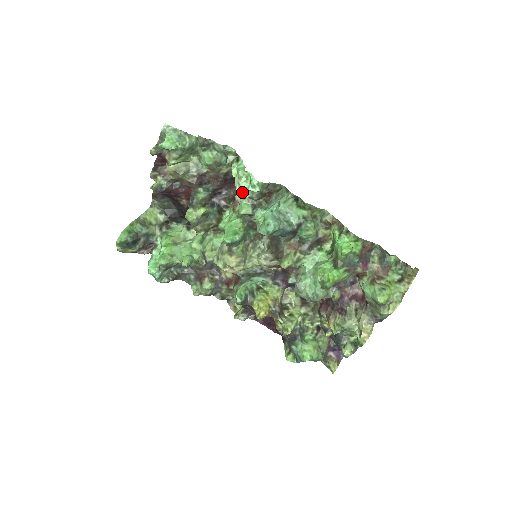
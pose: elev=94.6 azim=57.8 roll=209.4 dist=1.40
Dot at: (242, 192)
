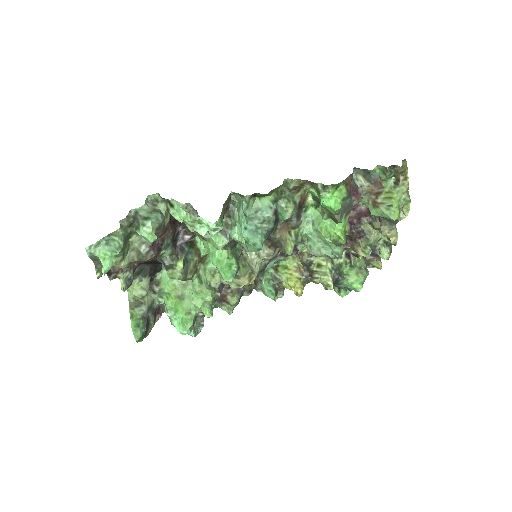
Dot at: occluded
